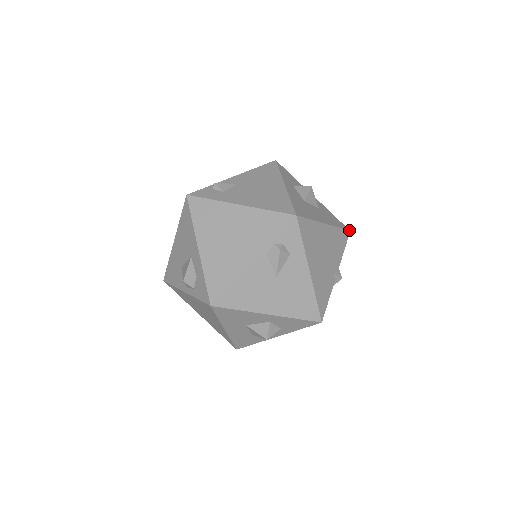
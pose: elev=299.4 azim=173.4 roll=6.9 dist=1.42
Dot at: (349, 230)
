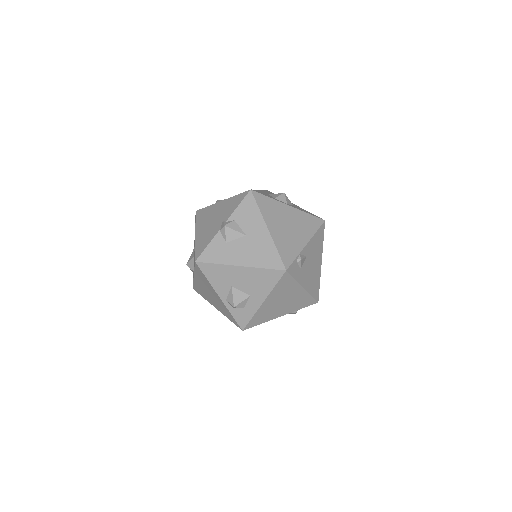
Dot at: occluded
